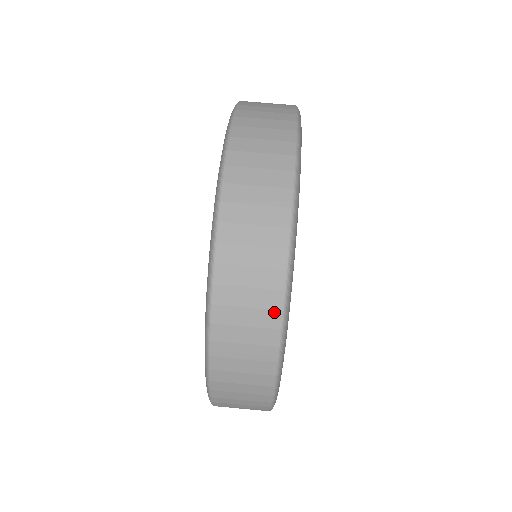
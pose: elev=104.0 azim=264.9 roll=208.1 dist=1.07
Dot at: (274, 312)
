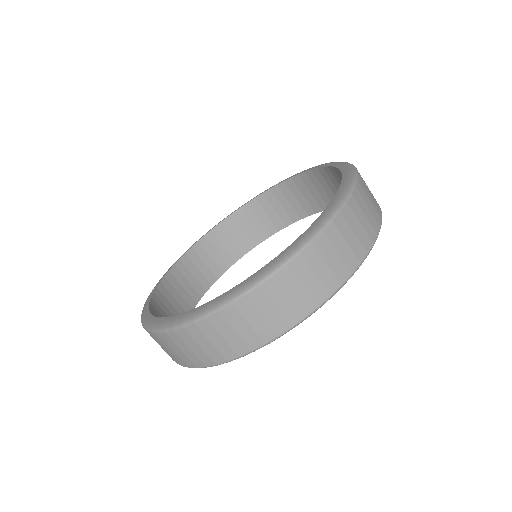
Dot at: (274, 332)
